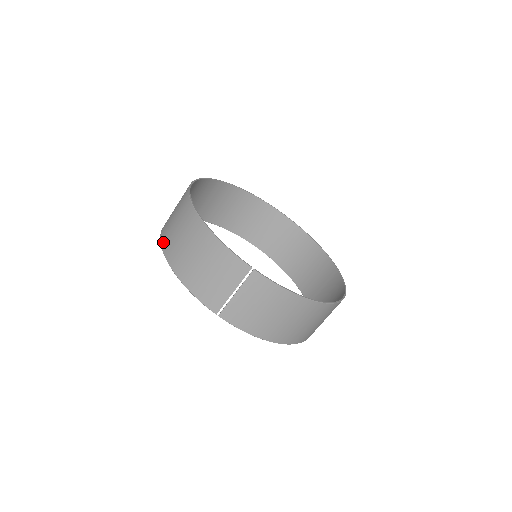
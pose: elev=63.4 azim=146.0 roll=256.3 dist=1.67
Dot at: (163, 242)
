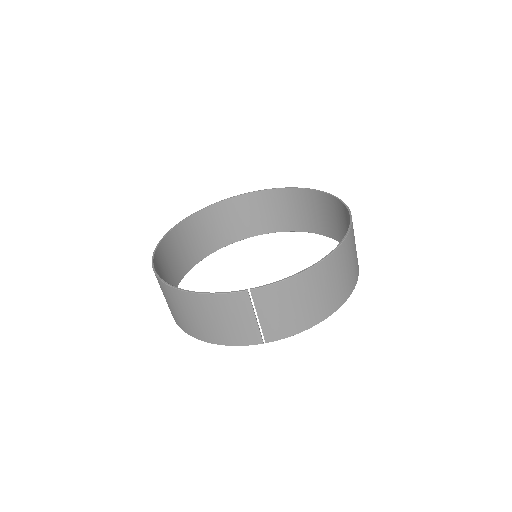
Dot at: (177, 324)
